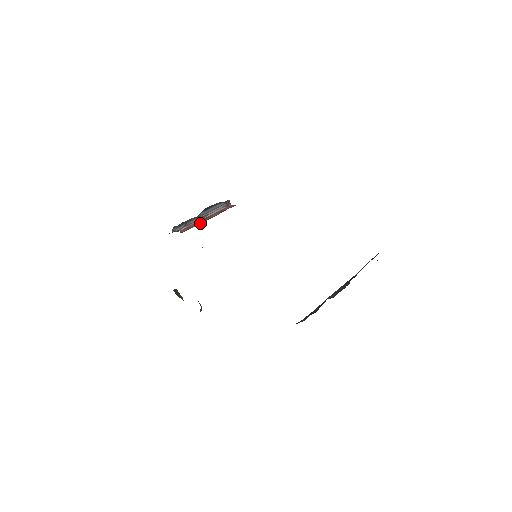
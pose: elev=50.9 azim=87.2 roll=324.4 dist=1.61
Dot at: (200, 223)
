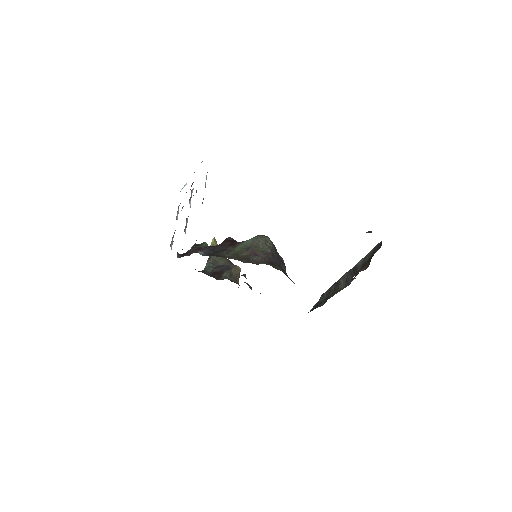
Dot at: occluded
